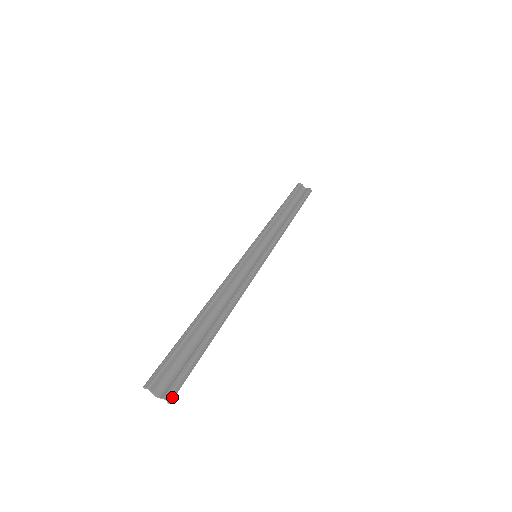
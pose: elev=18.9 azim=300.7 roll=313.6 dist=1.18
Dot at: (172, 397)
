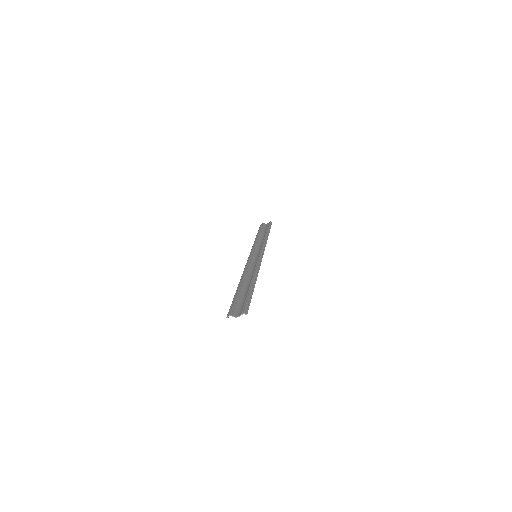
Dot at: (246, 312)
